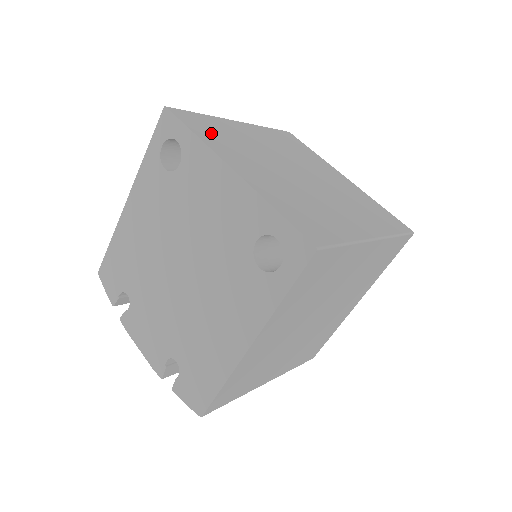
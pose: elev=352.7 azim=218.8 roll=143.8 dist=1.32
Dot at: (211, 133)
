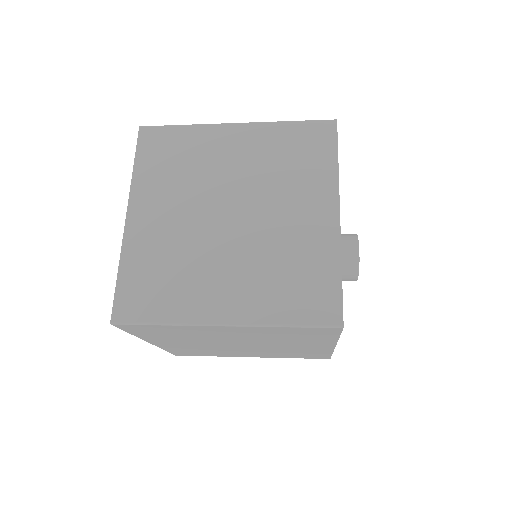
Dot at: (159, 161)
